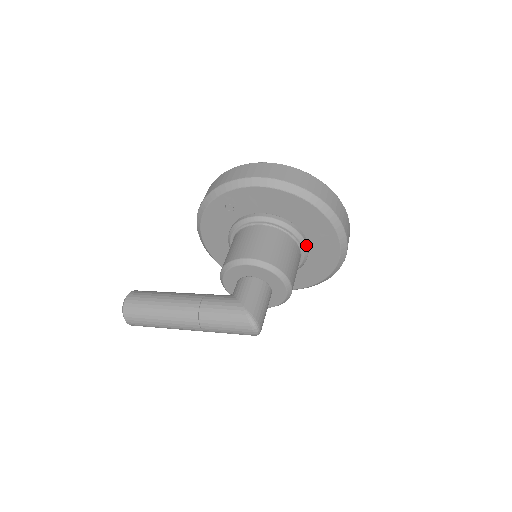
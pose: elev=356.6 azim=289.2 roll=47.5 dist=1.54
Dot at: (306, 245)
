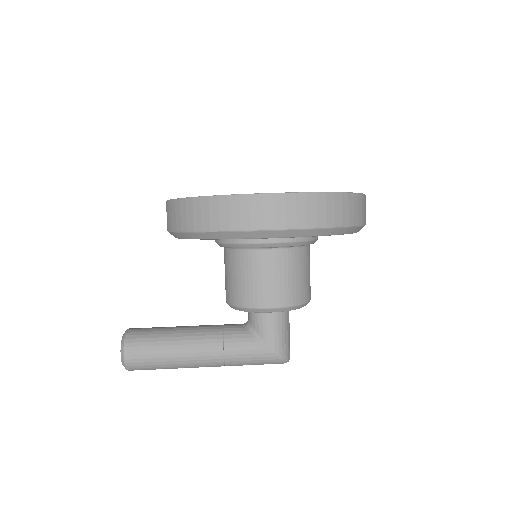
Dot at: (317, 239)
